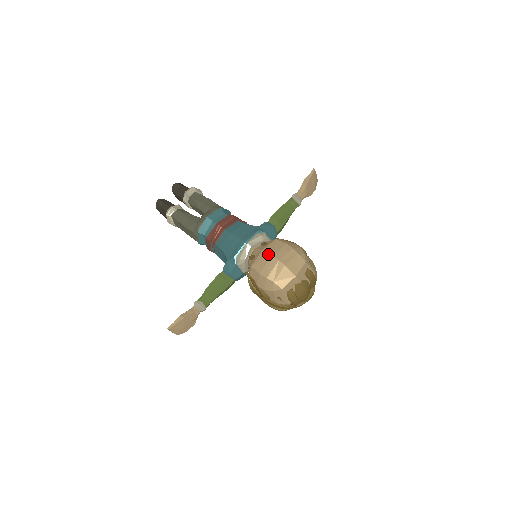
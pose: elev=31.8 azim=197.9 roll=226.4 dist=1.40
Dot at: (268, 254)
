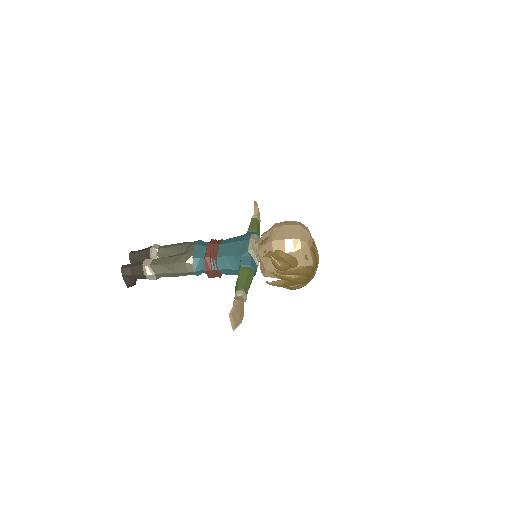
Dot at: (281, 226)
